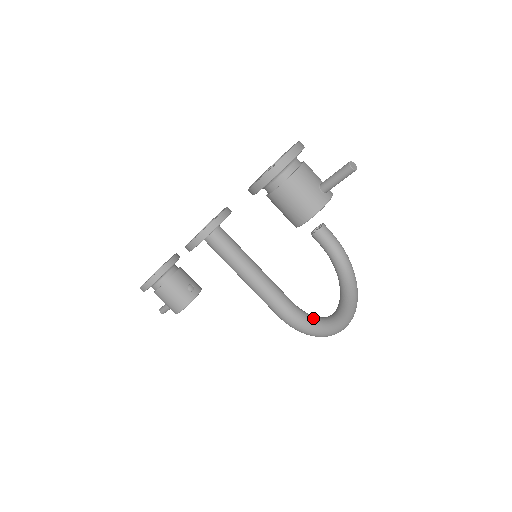
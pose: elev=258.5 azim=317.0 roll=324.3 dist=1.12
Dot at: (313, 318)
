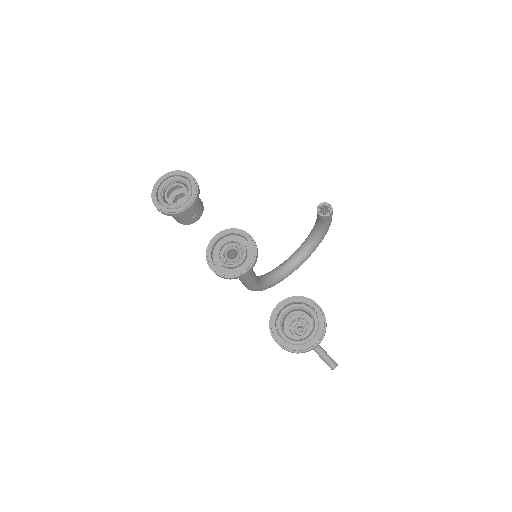
Dot at: (265, 287)
